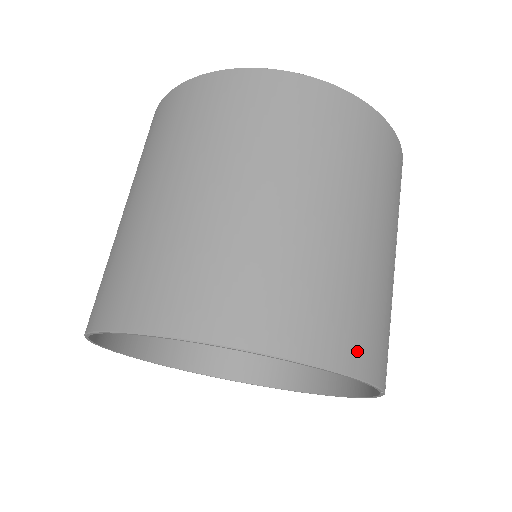
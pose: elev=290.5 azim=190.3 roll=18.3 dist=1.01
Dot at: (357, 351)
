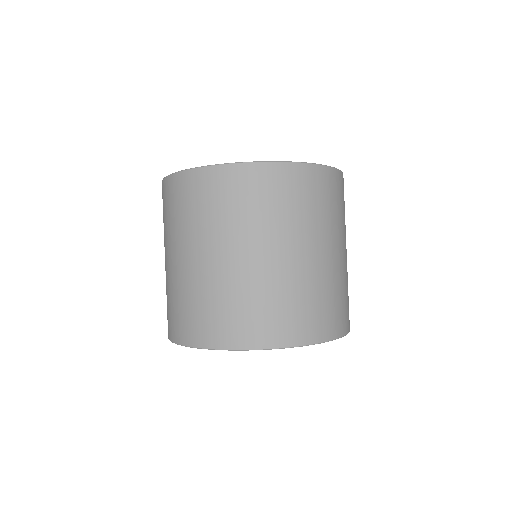
Dot at: occluded
